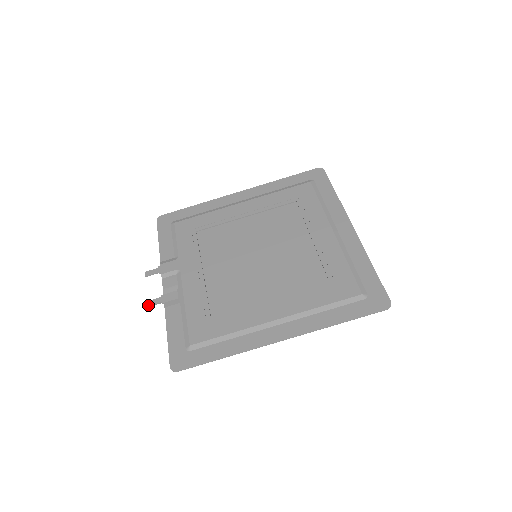
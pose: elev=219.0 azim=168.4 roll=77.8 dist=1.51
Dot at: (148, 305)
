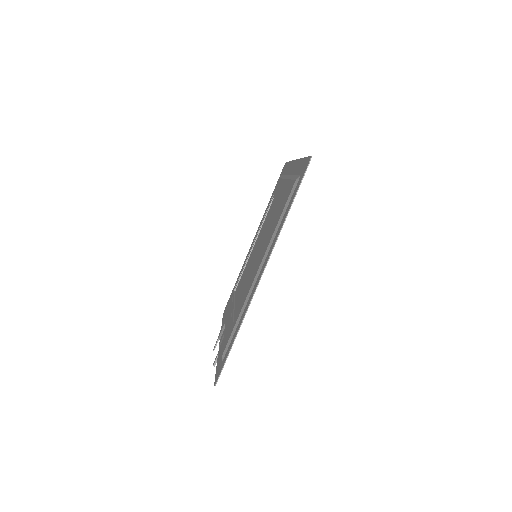
Dot at: (213, 365)
